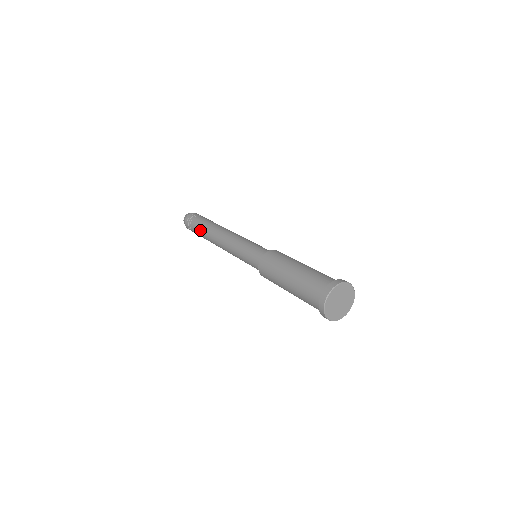
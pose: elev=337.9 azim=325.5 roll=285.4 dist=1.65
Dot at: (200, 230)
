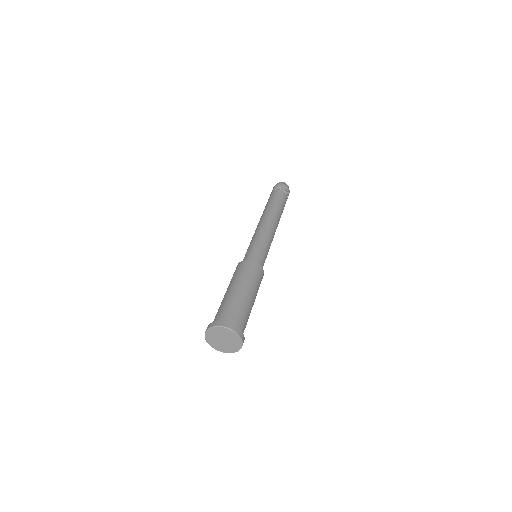
Dot at: (267, 203)
